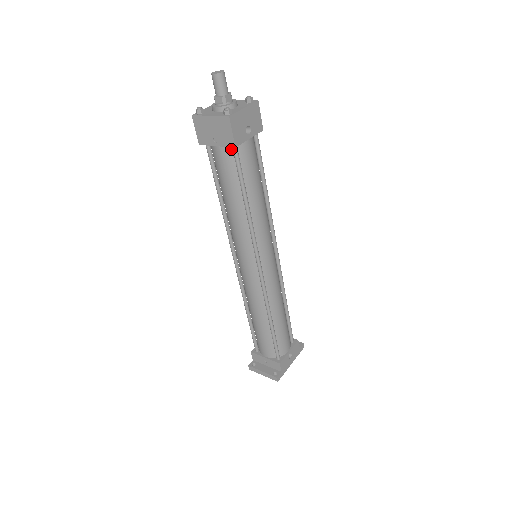
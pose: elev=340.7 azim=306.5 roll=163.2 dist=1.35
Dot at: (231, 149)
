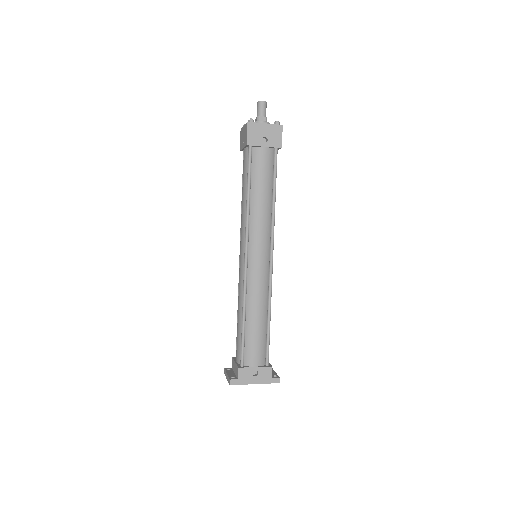
Dot at: (249, 150)
